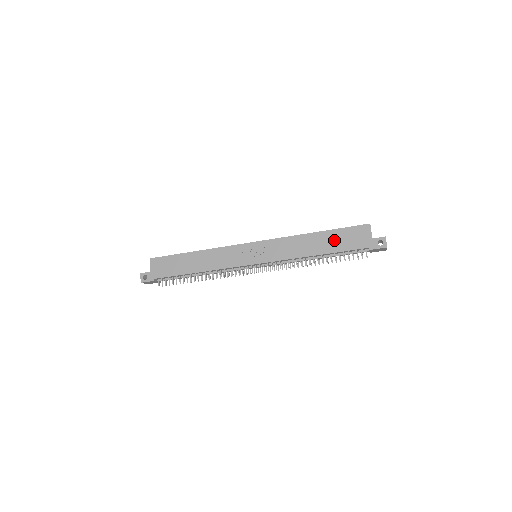
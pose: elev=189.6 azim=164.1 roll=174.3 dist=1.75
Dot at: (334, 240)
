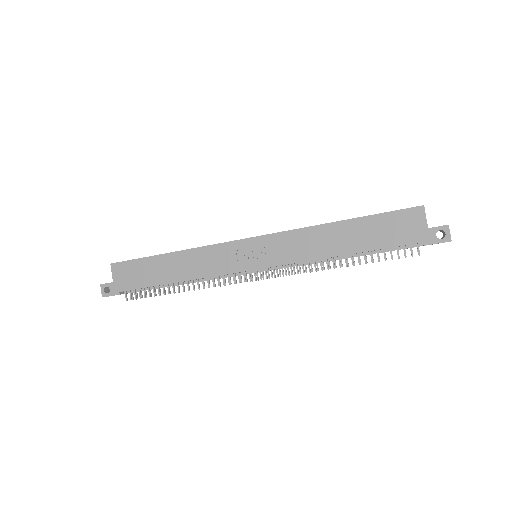
Dot at: (369, 232)
